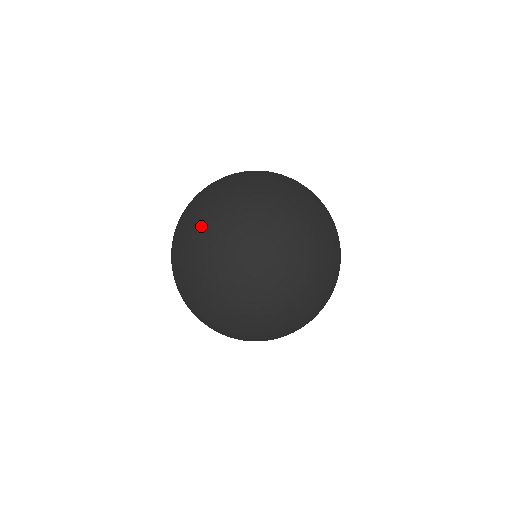
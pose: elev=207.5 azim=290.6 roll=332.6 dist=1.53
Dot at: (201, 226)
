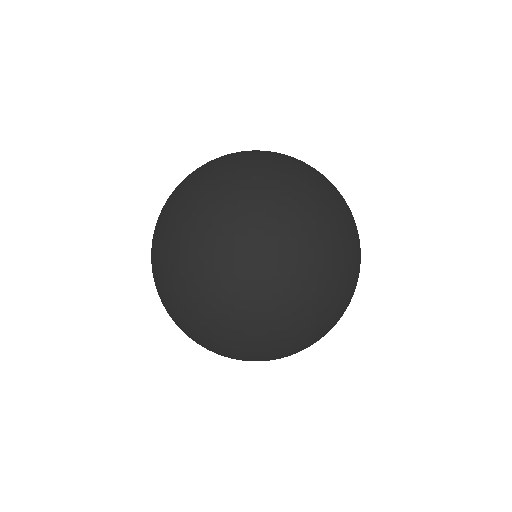
Dot at: (158, 234)
